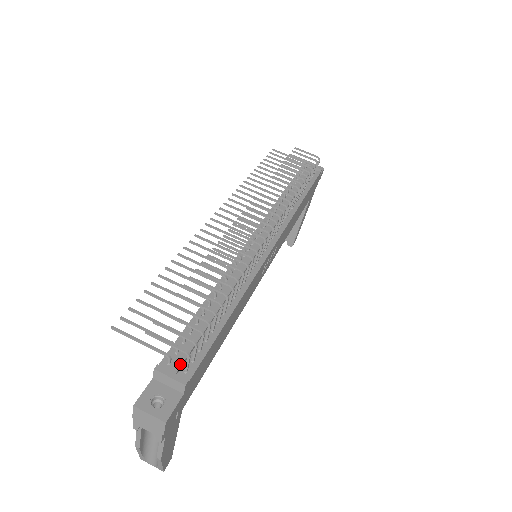
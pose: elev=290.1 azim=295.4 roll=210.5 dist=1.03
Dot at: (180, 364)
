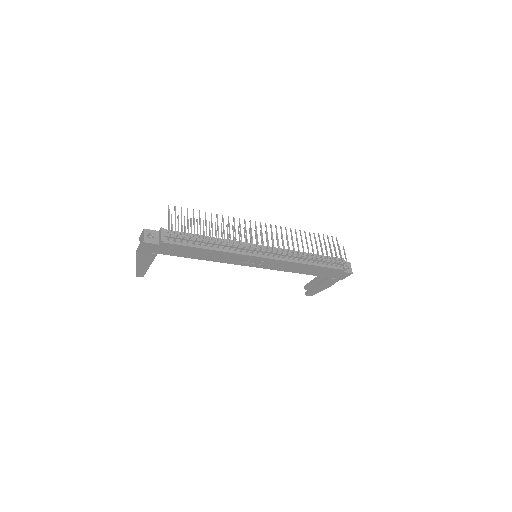
Dot at: occluded
